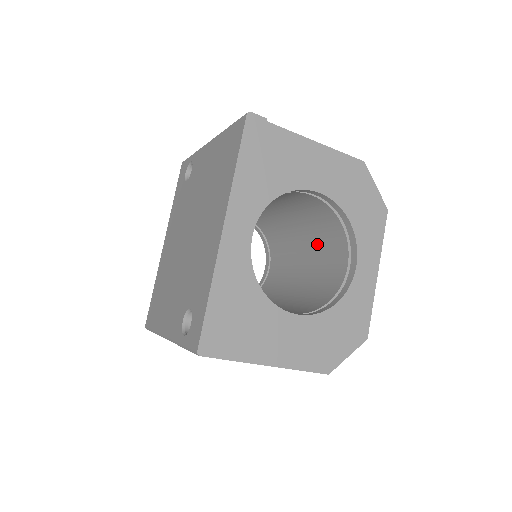
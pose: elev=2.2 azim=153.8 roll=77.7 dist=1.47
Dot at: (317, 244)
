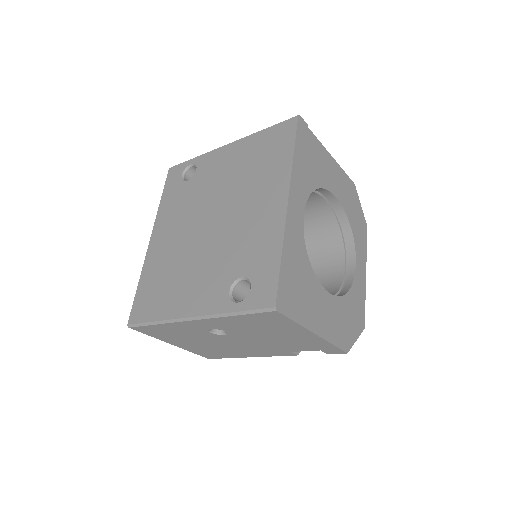
Dot at: occluded
